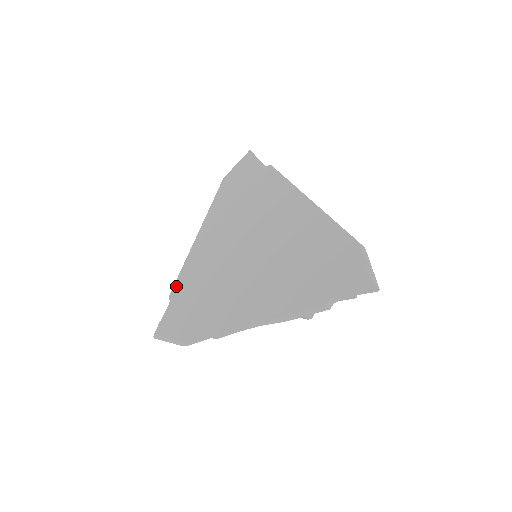
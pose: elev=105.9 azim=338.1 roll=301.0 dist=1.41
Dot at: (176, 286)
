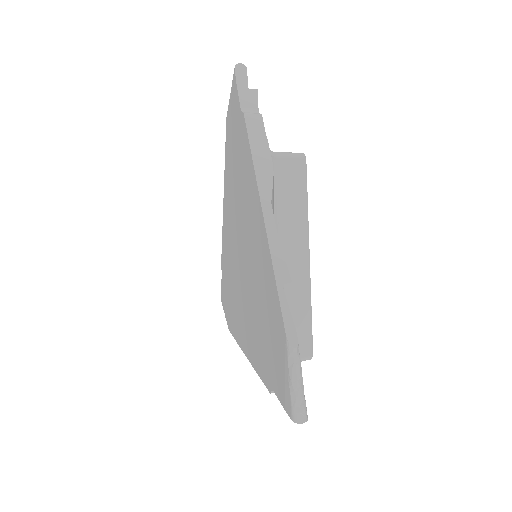
Dot at: (222, 258)
